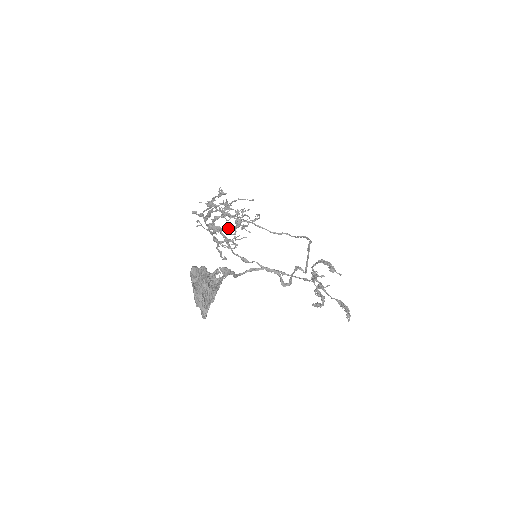
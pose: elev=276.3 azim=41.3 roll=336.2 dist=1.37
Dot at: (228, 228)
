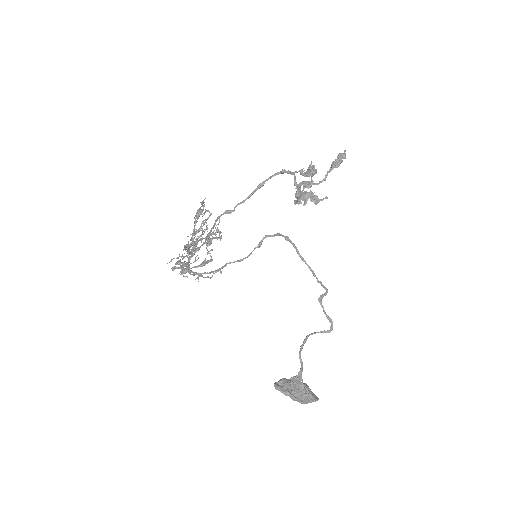
Dot at: occluded
